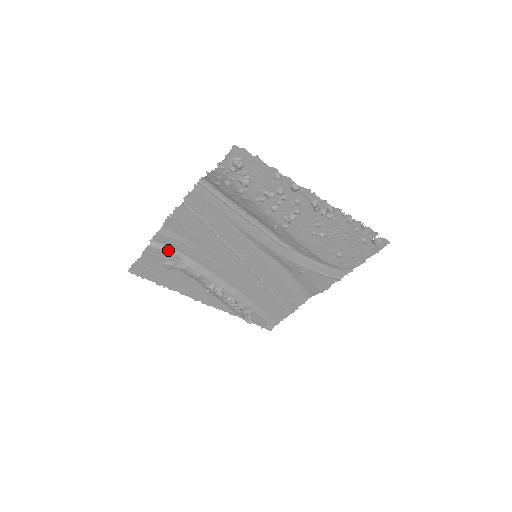
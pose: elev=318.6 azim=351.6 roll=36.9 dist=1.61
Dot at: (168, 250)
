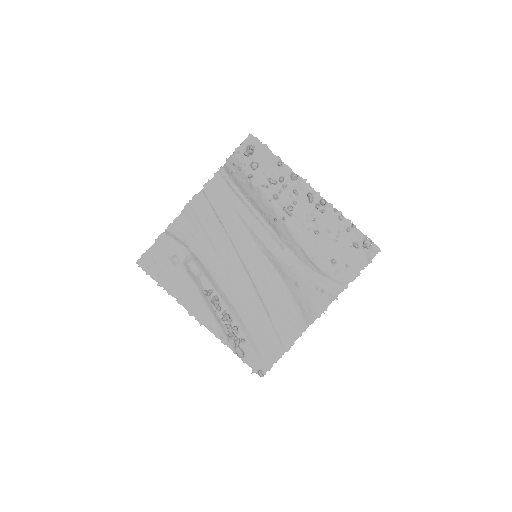
Dot at: (178, 241)
